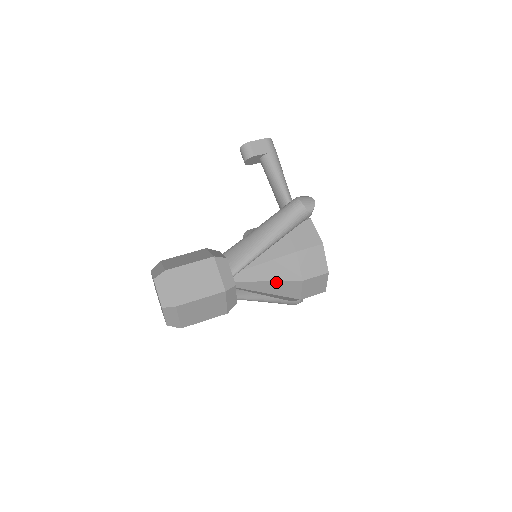
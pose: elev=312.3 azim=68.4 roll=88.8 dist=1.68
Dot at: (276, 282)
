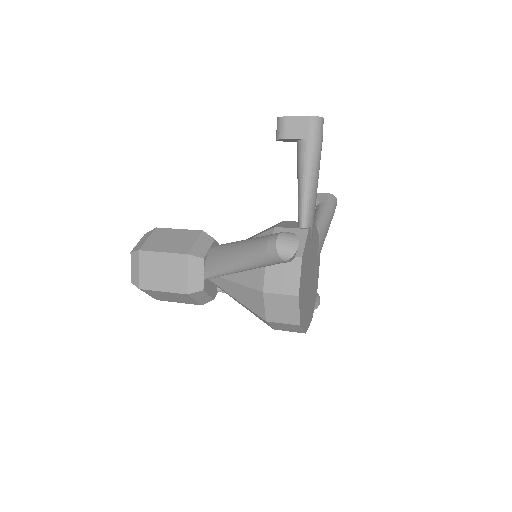
Dot at: (244, 305)
